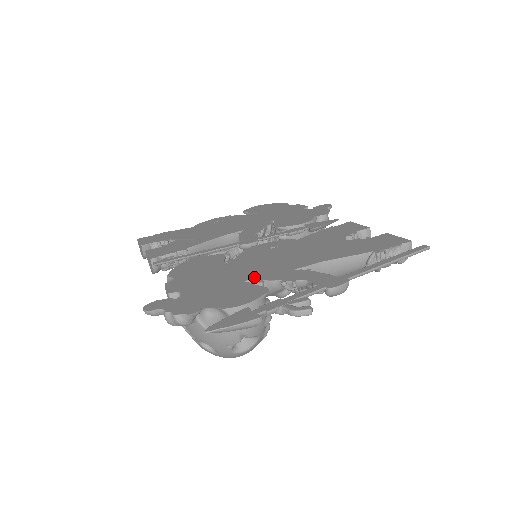
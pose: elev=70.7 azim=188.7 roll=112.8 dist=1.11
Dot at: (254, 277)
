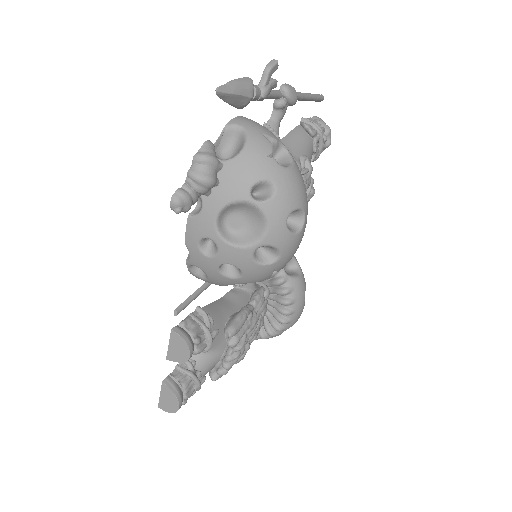
Dot at: occluded
